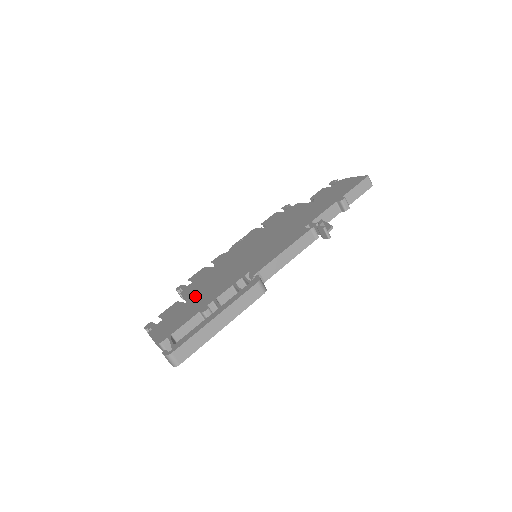
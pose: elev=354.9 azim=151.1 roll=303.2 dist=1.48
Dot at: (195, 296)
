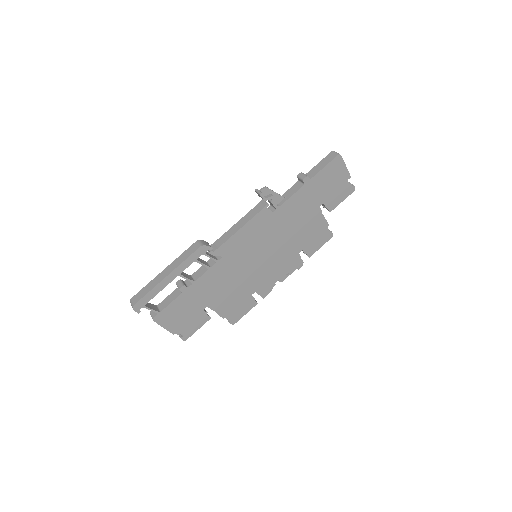
Dot at: occluded
